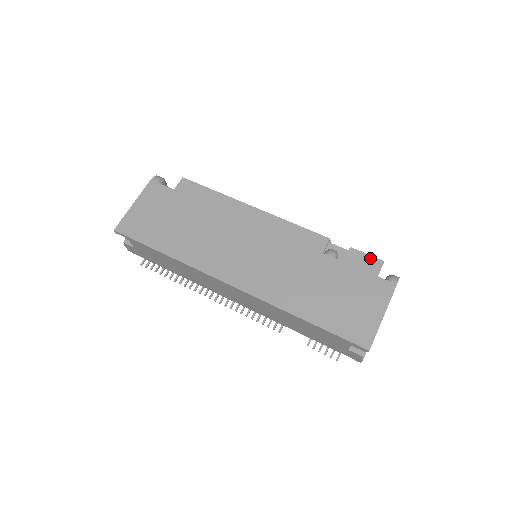
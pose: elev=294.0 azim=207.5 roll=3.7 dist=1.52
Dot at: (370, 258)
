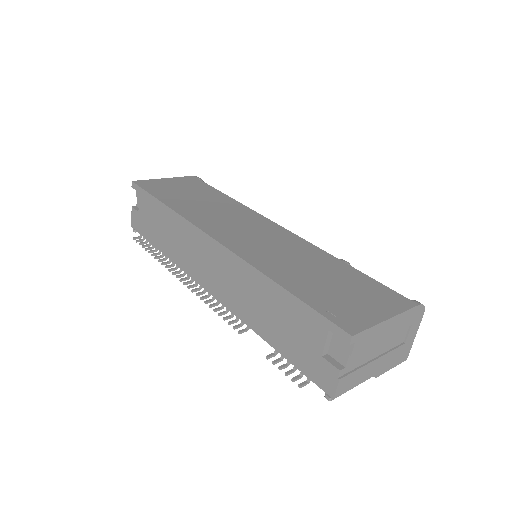
Dot at: occluded
